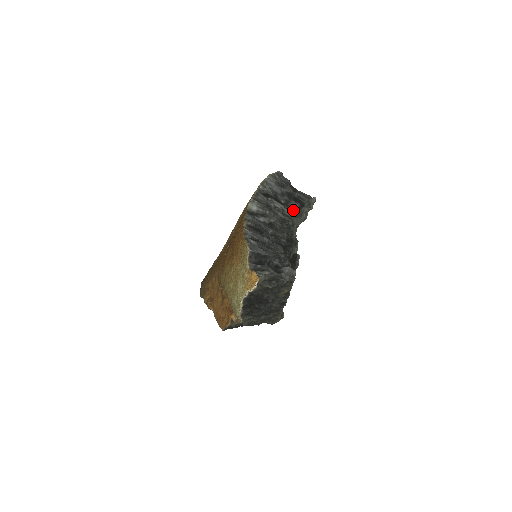
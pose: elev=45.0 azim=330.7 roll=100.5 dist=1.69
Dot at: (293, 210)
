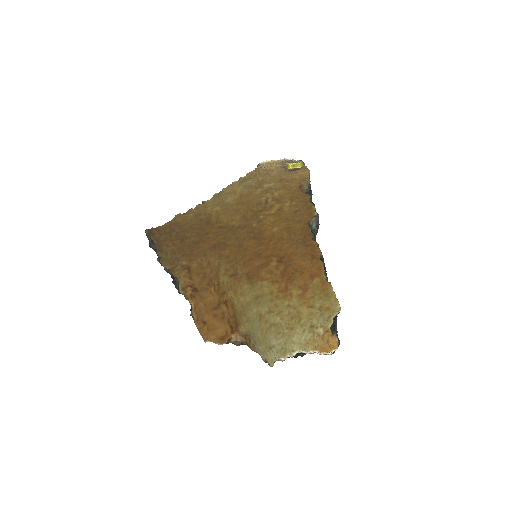
Dot at: occluded
